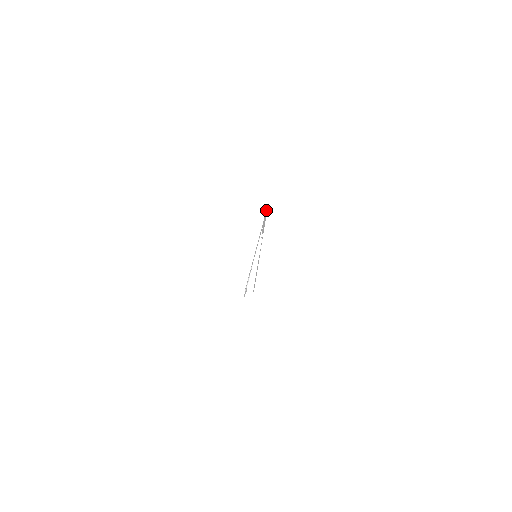
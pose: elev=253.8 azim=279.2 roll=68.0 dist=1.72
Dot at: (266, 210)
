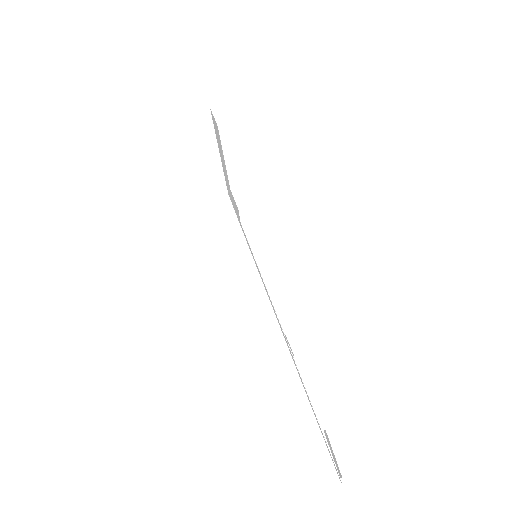
Dot at: occluded
